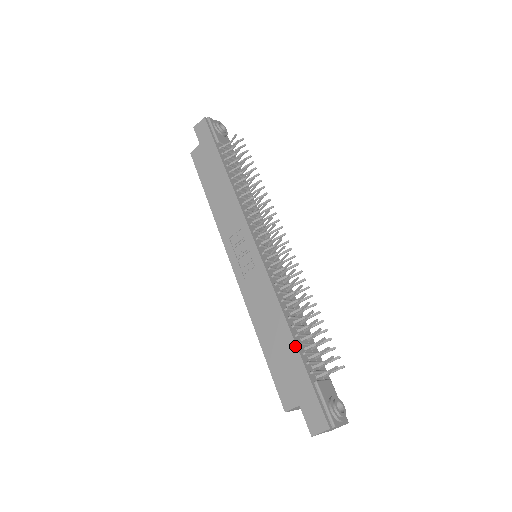
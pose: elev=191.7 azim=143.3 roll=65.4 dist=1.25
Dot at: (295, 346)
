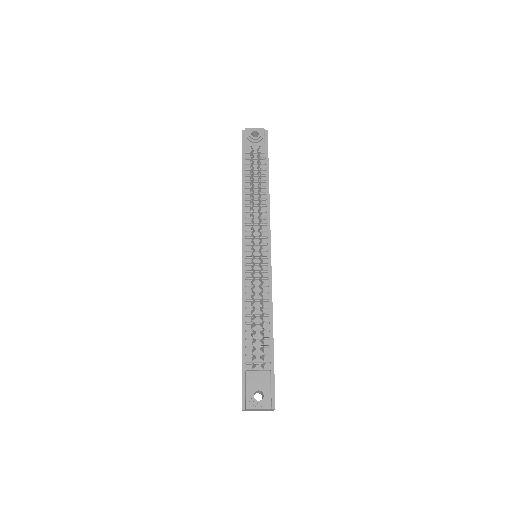
Dot at: occluded
